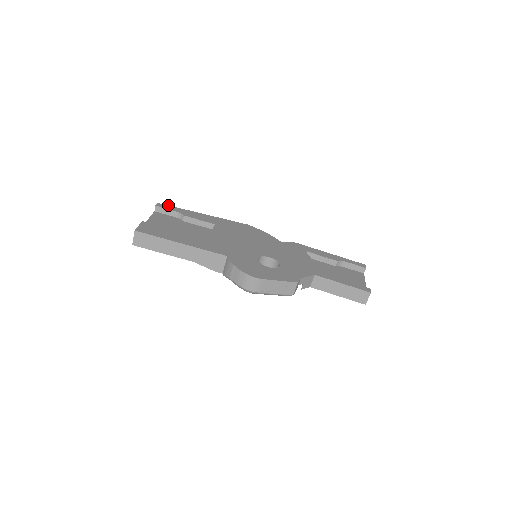
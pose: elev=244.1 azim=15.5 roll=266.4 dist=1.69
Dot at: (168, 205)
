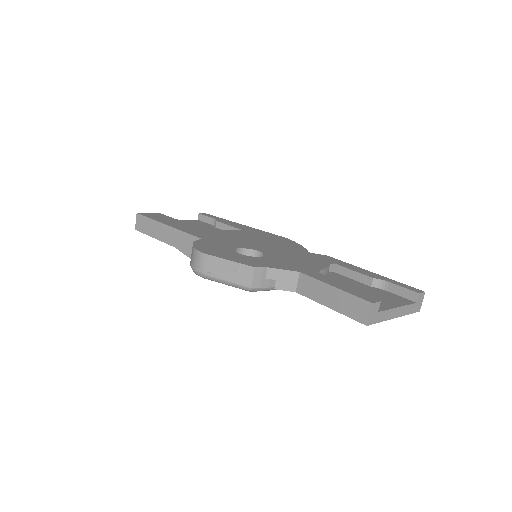
Dot at: occluded
